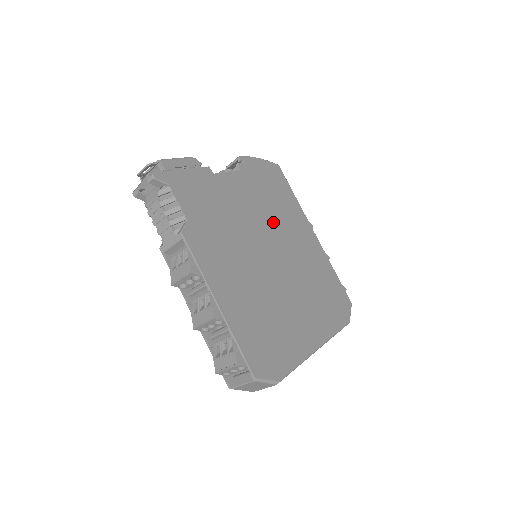
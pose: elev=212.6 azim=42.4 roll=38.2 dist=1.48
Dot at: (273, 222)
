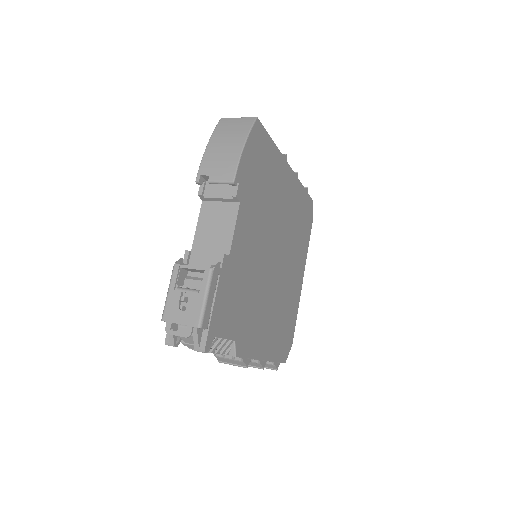
Dot at: (269, 218)
